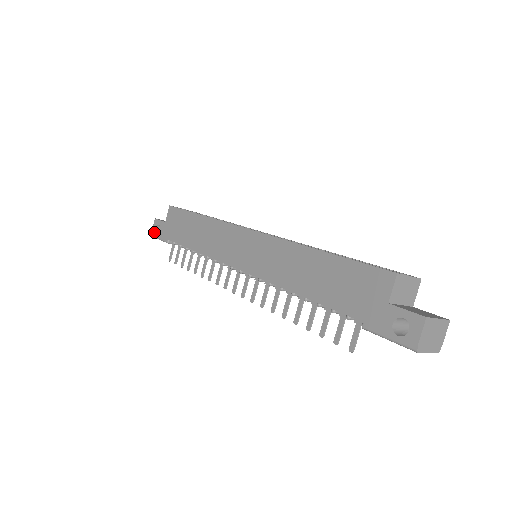
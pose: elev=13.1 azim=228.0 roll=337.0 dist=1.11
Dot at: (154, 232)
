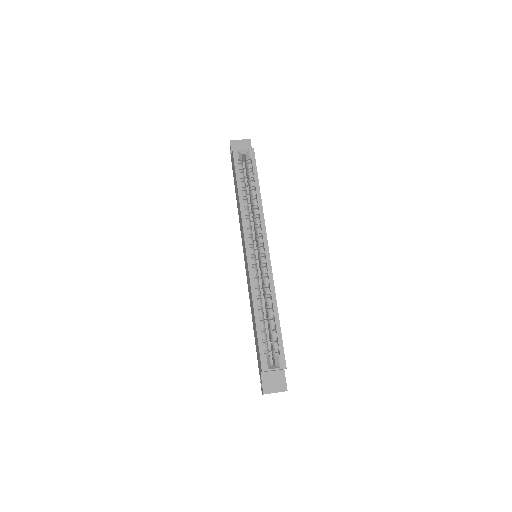
Dot at: (230, 150)
